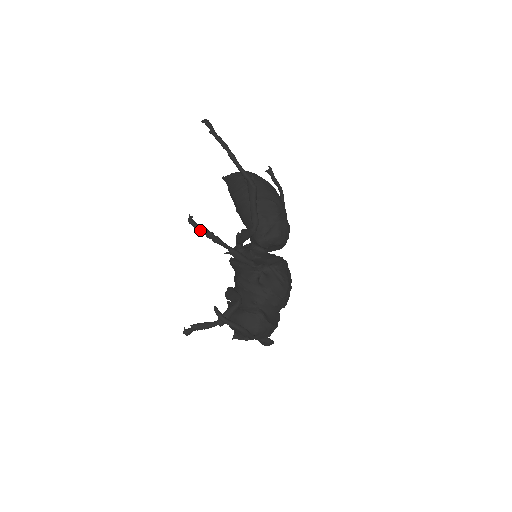
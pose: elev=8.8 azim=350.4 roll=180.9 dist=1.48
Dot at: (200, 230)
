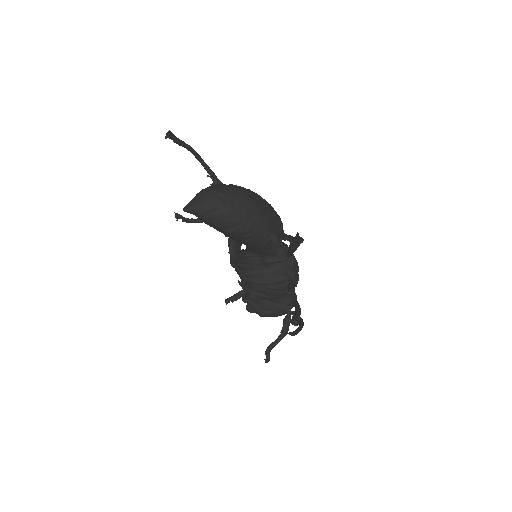
Dot at: (298, 319)
